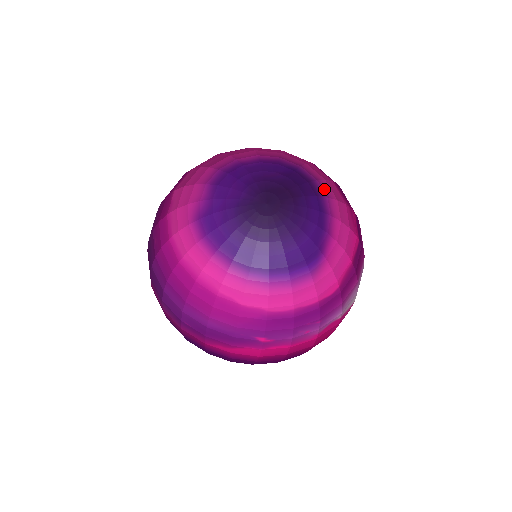
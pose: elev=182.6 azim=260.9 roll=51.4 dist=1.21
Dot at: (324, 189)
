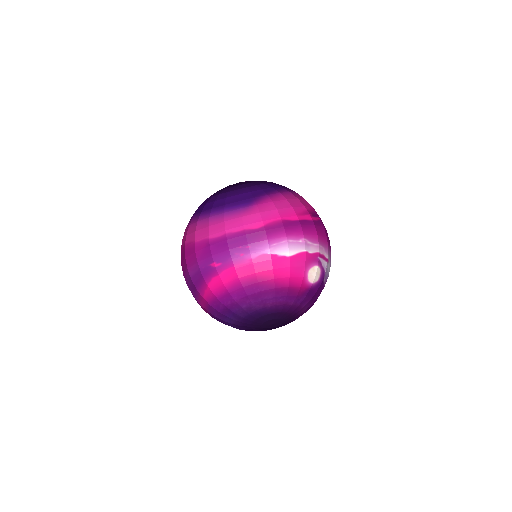
Dot at: (294, 193)
